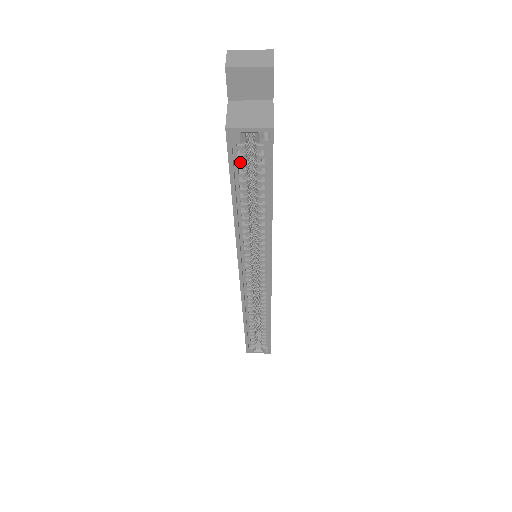
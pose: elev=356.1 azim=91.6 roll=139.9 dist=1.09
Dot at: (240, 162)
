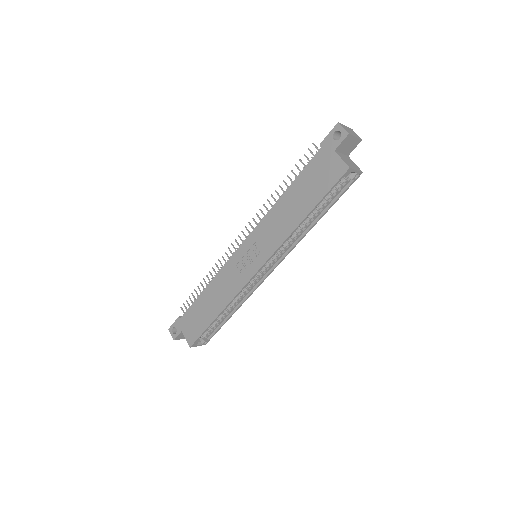
Dot at: occluded
